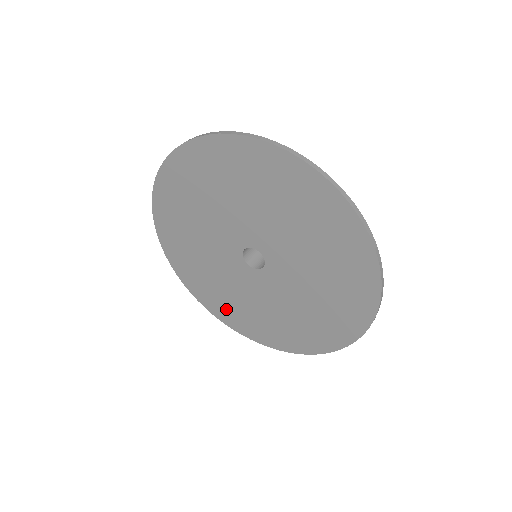
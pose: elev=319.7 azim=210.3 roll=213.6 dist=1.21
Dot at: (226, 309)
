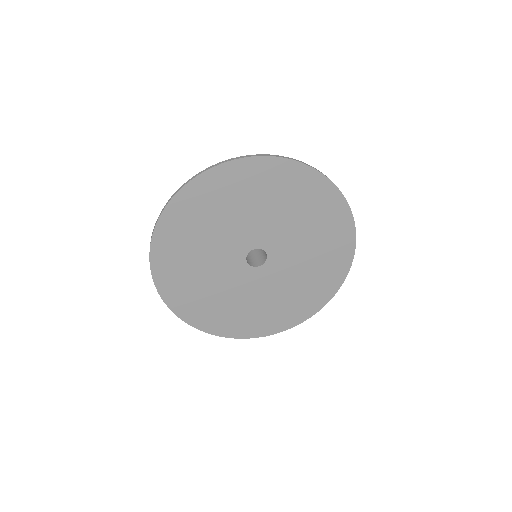
Dot at: (254, 322)
